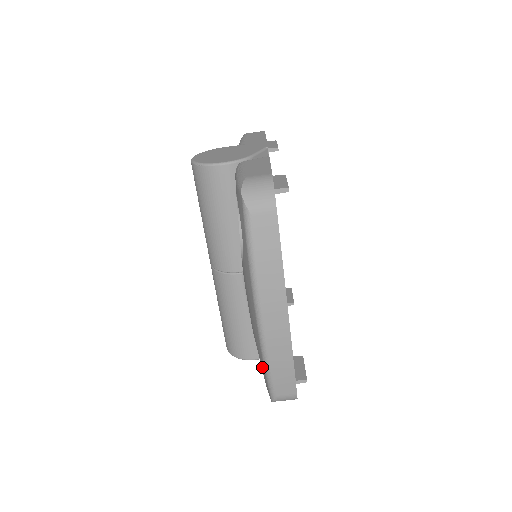
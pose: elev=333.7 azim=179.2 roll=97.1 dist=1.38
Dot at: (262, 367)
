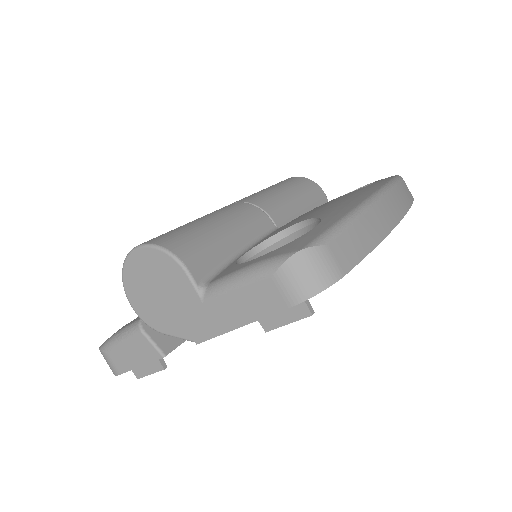
Dot at: (326, 221)
